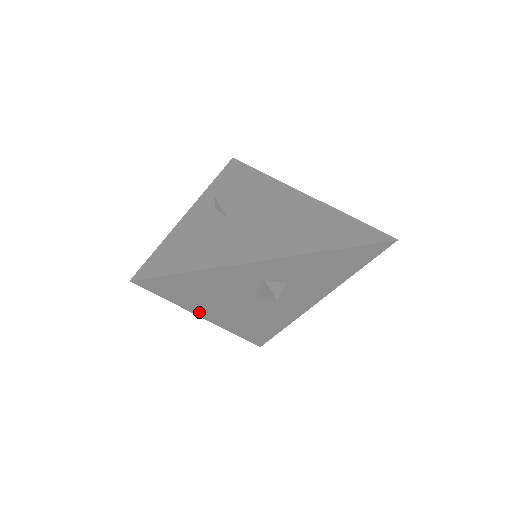
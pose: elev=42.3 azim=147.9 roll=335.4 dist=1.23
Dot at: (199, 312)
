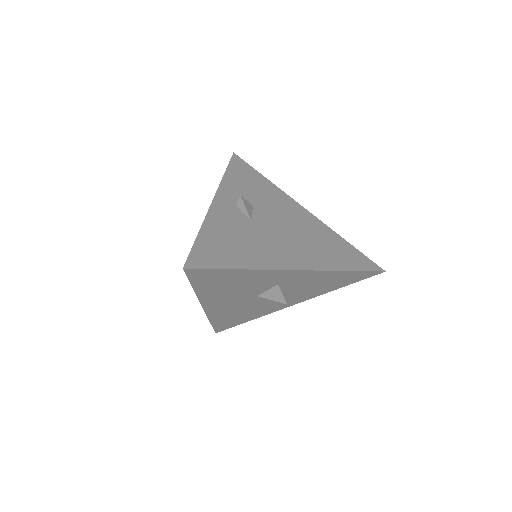
Dot at: (204, 300)
